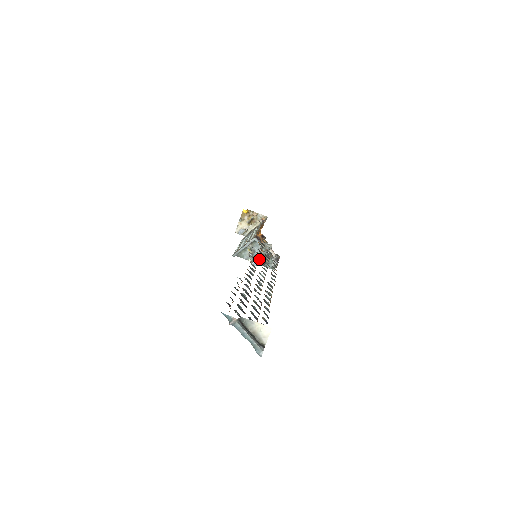
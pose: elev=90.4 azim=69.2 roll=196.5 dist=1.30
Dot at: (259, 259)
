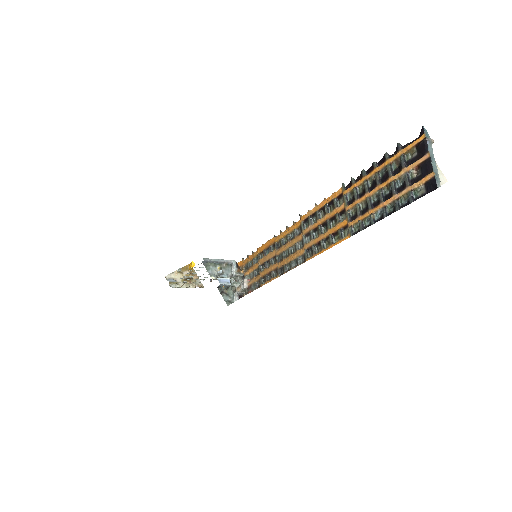
Dot at: (283, 244)
